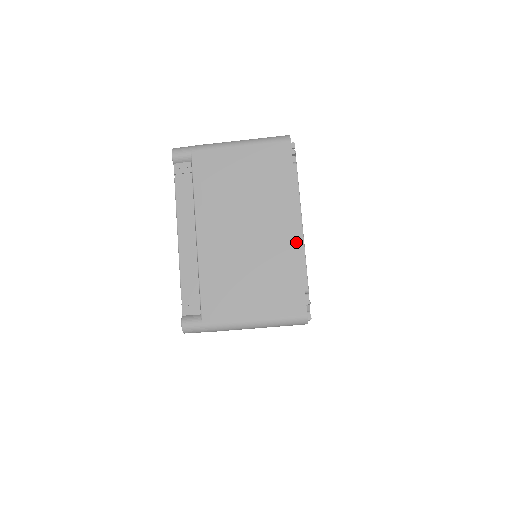
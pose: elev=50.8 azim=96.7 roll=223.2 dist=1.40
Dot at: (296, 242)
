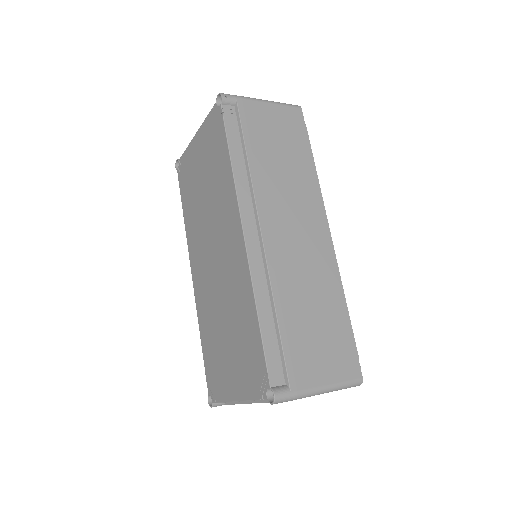
Dot at: occluded
